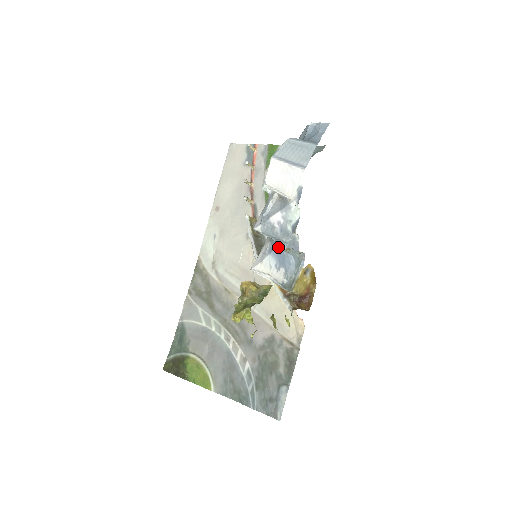
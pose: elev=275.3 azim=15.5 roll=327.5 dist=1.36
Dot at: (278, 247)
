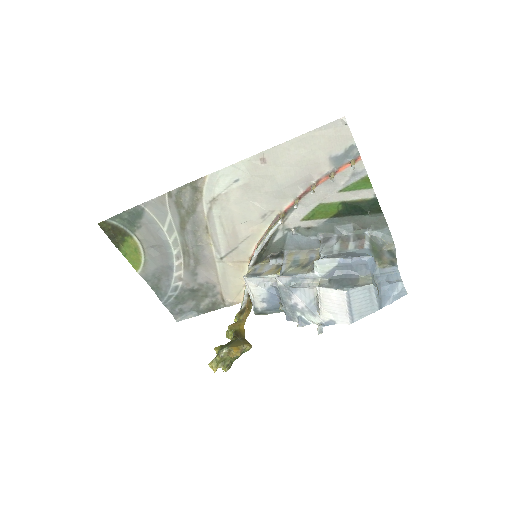
Dot at: (278, 297)
